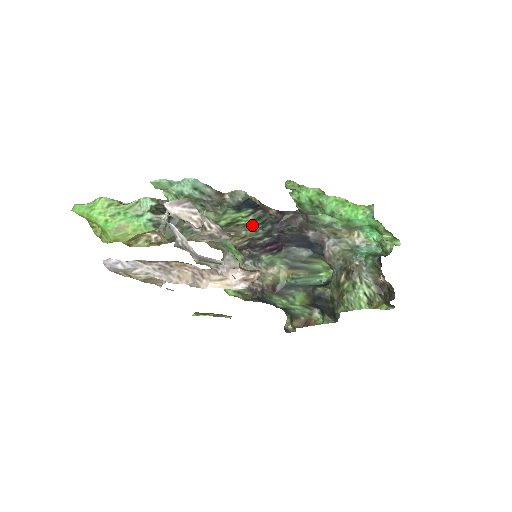
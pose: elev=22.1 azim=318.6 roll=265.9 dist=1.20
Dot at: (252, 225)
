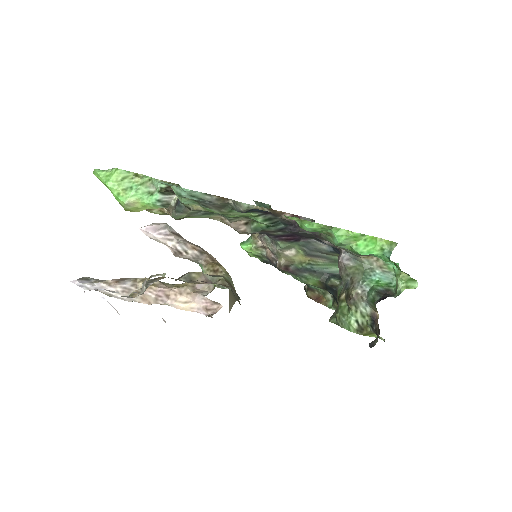
Dot at: (262, 222)
